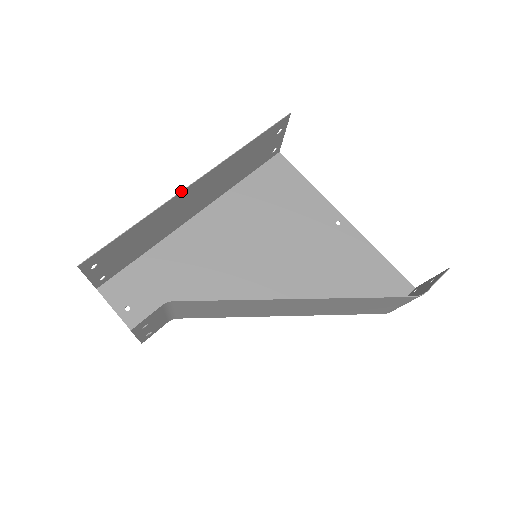
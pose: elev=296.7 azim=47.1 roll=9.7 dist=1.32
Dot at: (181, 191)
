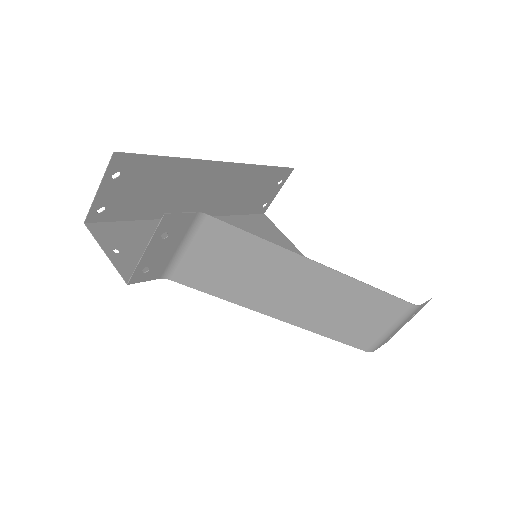
Dot at: occluded
